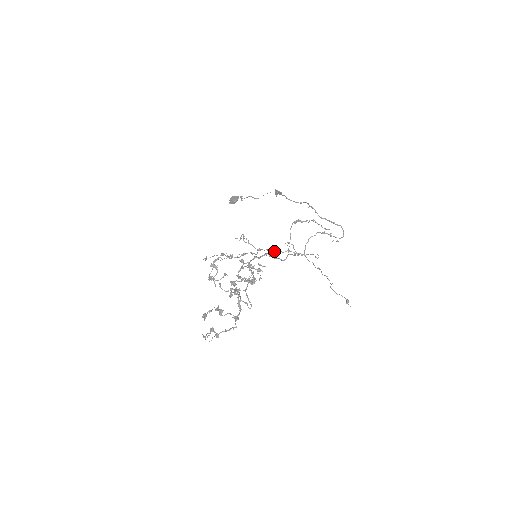
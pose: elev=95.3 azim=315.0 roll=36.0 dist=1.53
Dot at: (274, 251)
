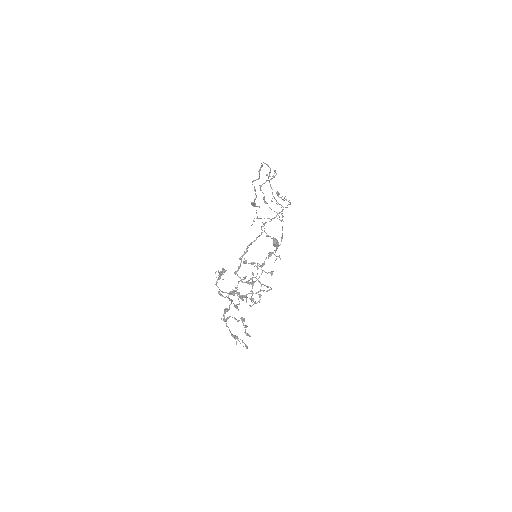
Dot at: (282, 235)
